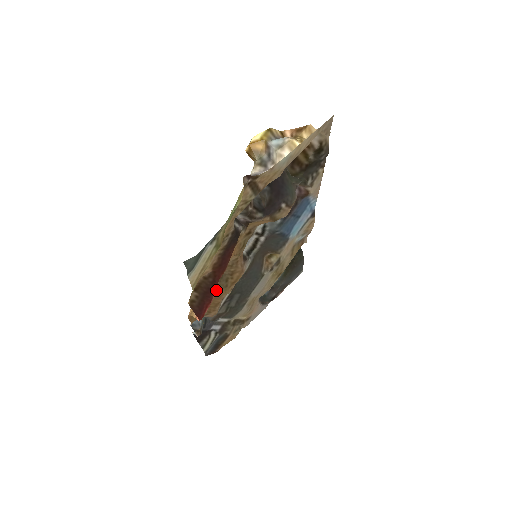
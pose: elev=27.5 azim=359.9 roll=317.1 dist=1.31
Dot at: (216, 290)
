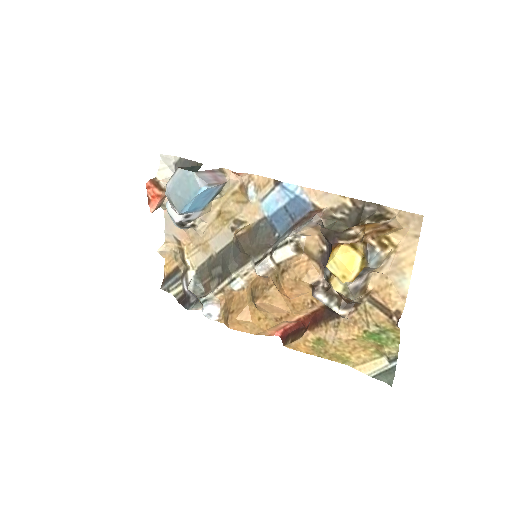
Dot at: (253, 306)
